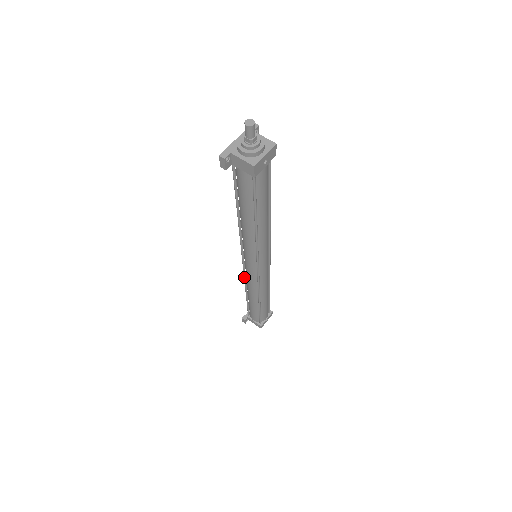
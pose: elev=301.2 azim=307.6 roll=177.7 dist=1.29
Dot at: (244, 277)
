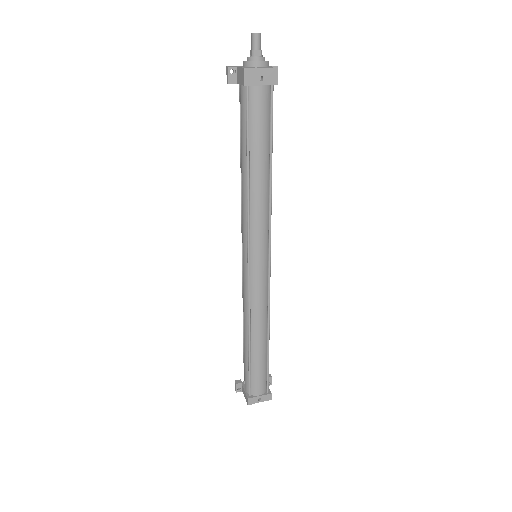
Dot at: (242, 293)
